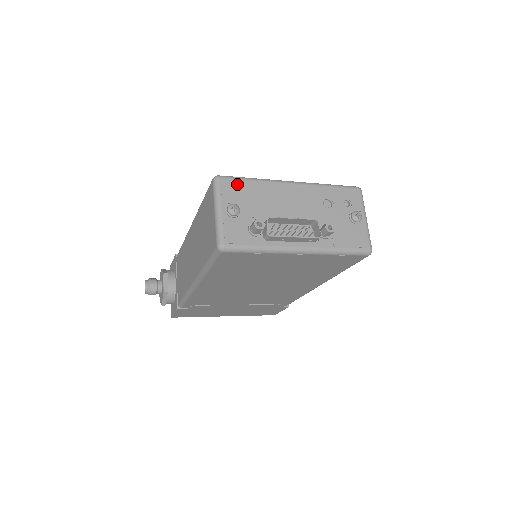
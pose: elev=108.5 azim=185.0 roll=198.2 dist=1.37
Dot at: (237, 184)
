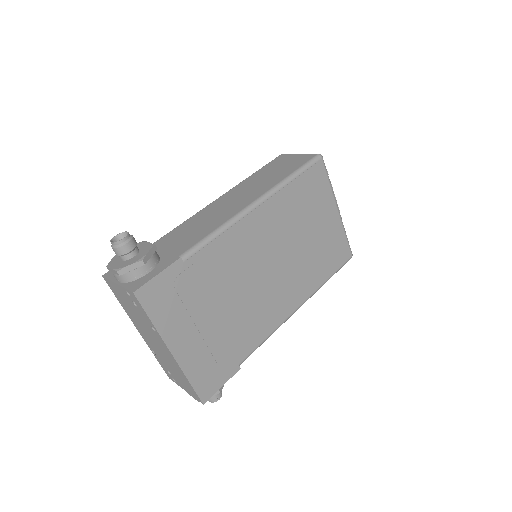
Dot at: occluded
